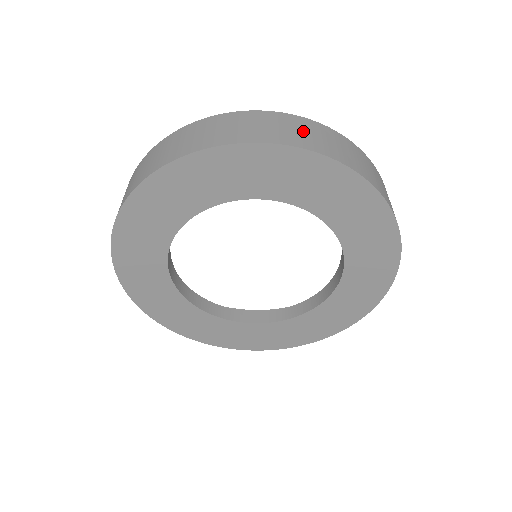
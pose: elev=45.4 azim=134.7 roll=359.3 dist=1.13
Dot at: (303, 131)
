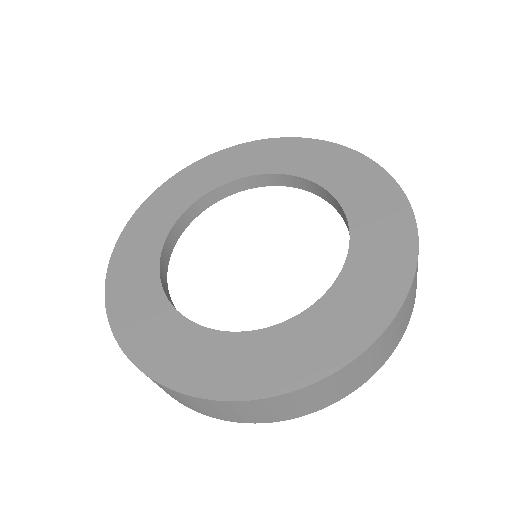
Dot at: occluded
